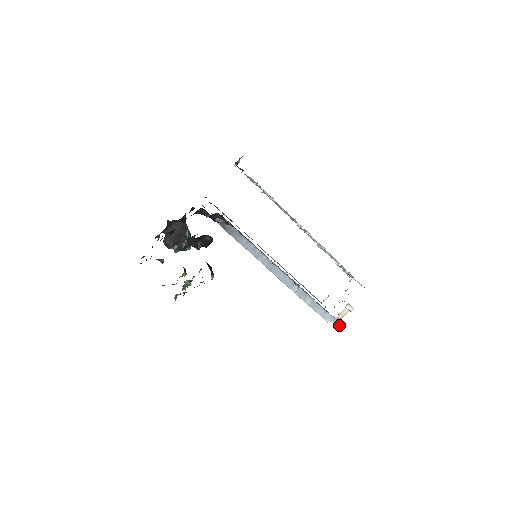
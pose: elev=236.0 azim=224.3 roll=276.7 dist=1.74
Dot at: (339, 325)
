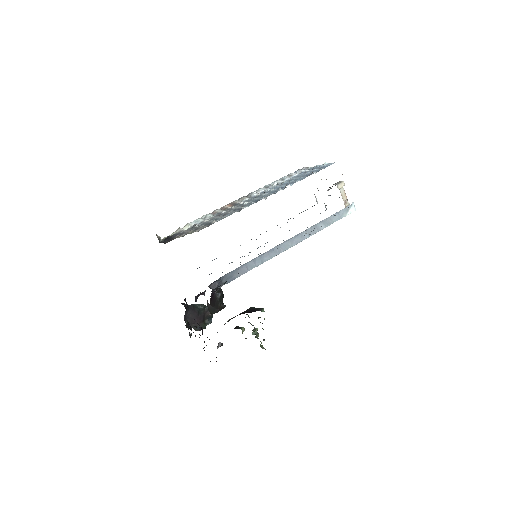
Dot at: (354, 205)
